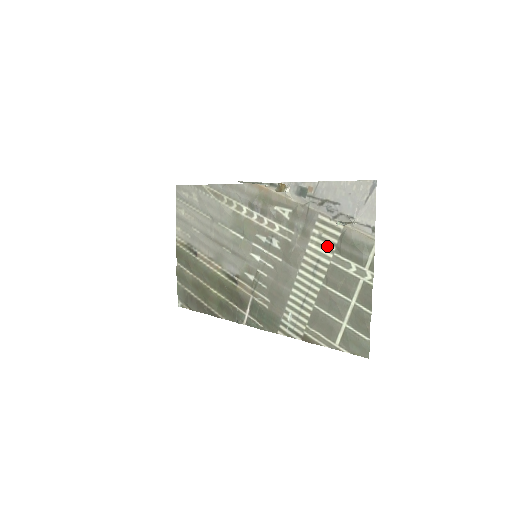
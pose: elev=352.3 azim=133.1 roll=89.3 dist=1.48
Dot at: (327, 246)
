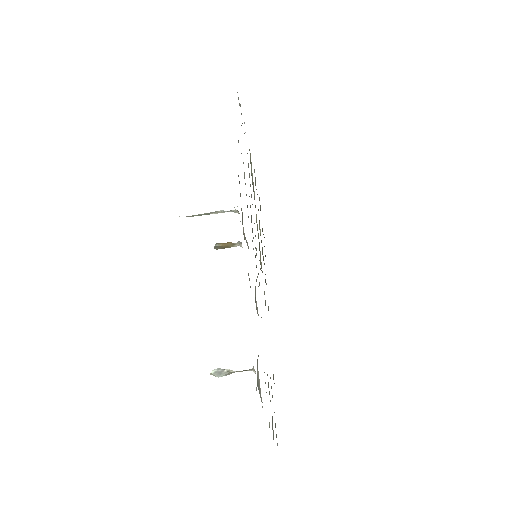
Dot at: occluded
